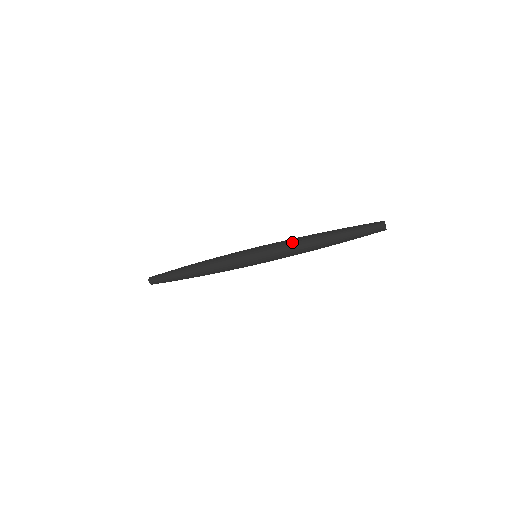
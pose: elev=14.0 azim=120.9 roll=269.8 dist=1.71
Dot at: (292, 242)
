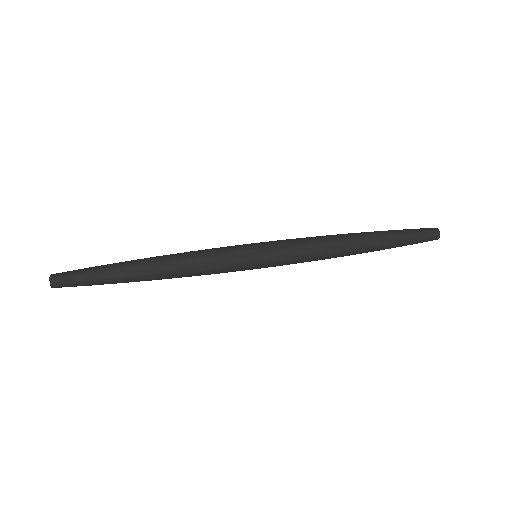
Dot at: (320, 243)
